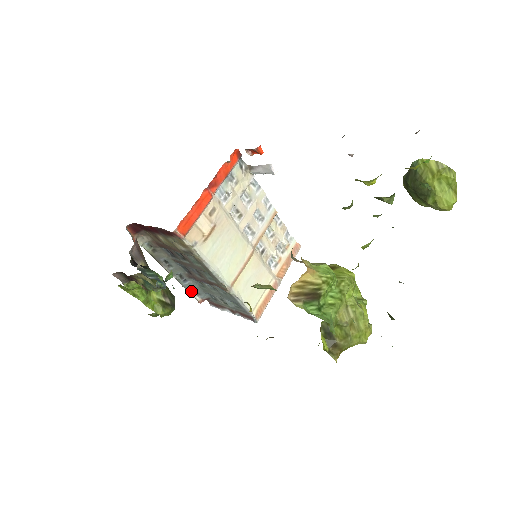
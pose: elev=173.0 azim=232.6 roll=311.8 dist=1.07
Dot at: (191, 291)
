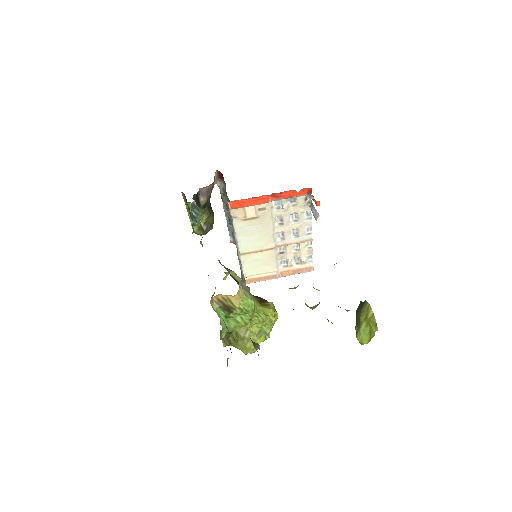
Dot at: (230, 232)
